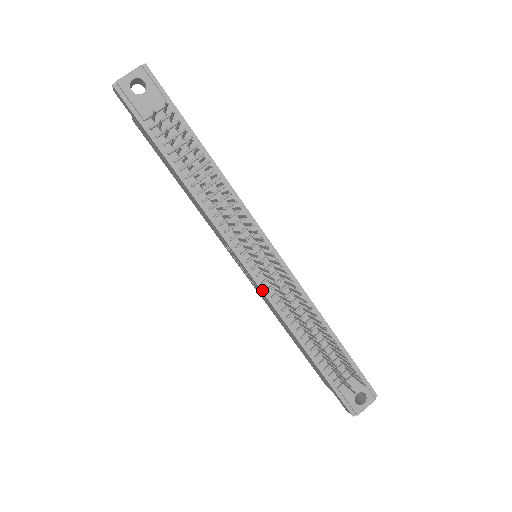
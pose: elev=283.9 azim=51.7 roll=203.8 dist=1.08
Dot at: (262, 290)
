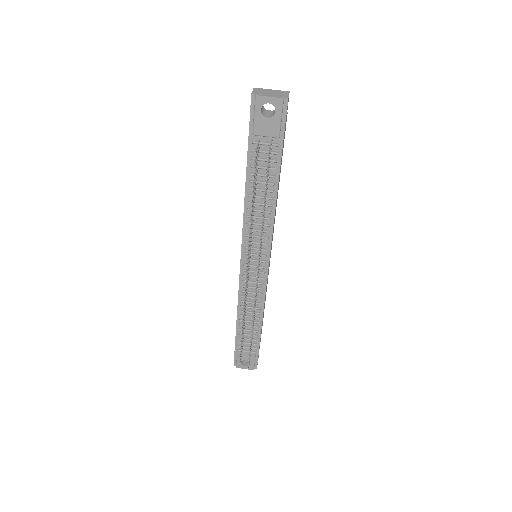
Dot at: (240, 278)
